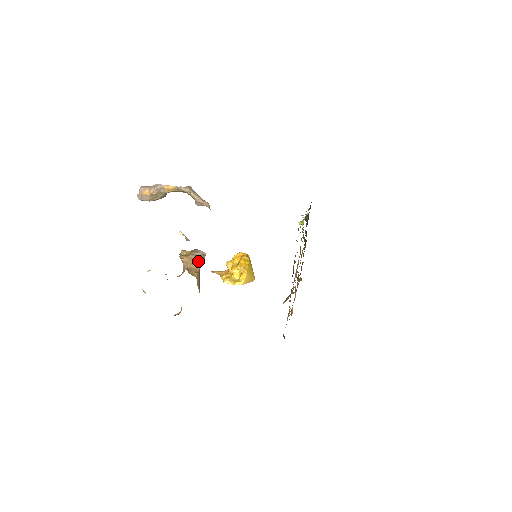
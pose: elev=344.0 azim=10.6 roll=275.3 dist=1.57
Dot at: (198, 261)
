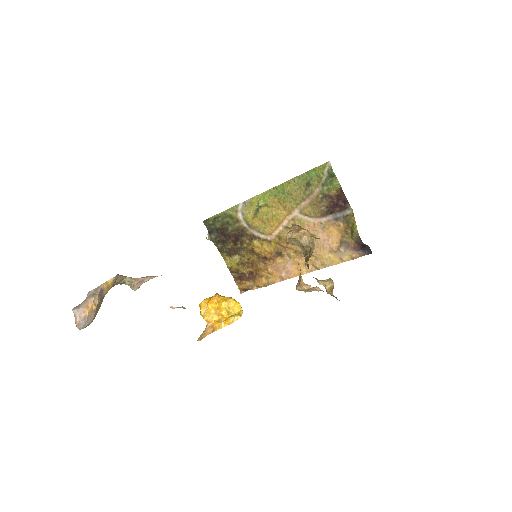
Dot at: occluded
